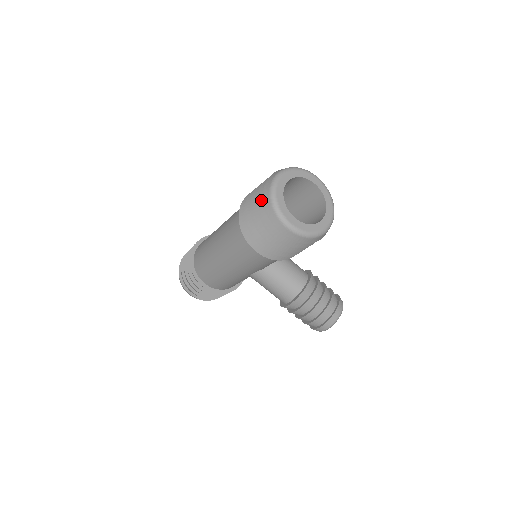
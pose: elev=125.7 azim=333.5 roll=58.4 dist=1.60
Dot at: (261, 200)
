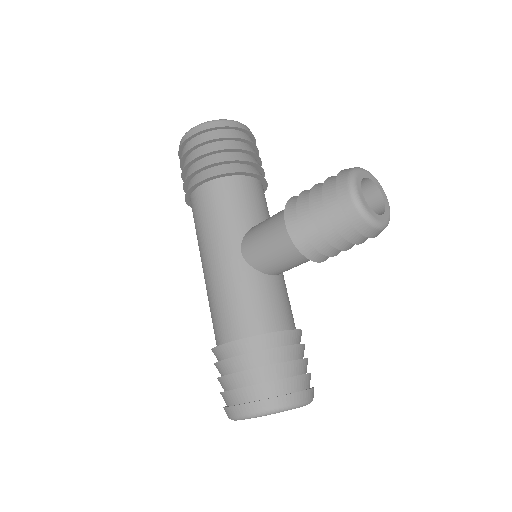
Dot at: occluded
